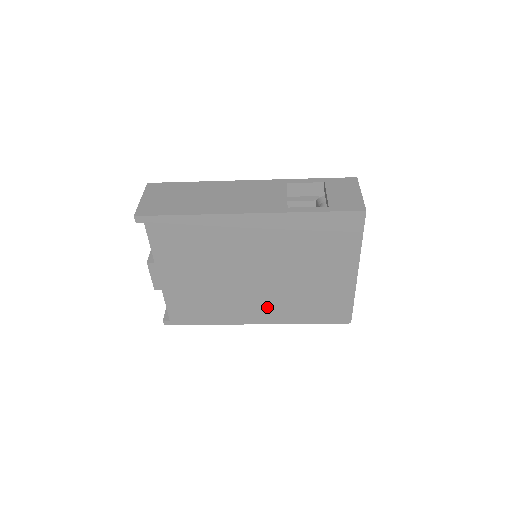
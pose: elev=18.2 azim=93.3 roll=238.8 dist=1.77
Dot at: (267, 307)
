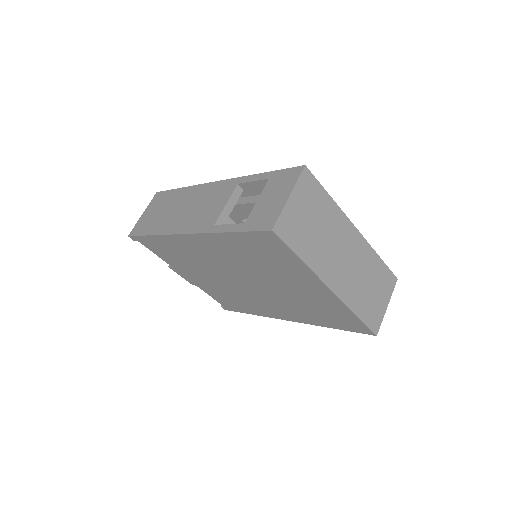
Dot at: (281, 308)
